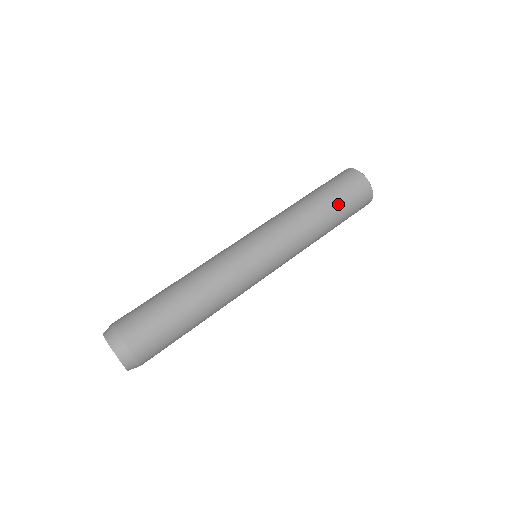
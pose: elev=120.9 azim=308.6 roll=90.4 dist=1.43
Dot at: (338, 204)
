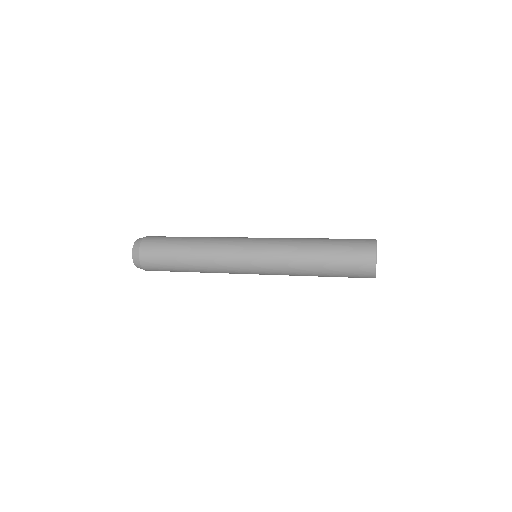
Dot at: (335, 240)
